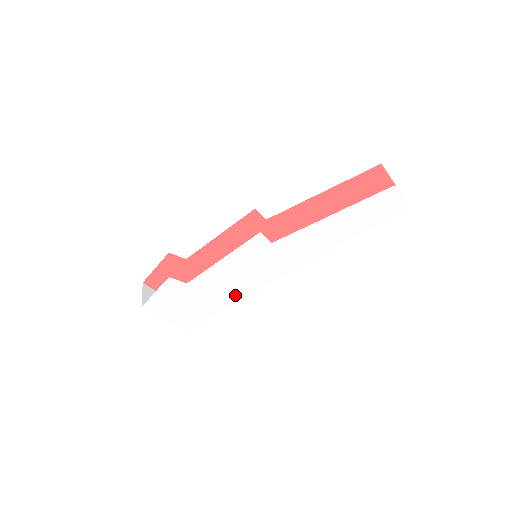
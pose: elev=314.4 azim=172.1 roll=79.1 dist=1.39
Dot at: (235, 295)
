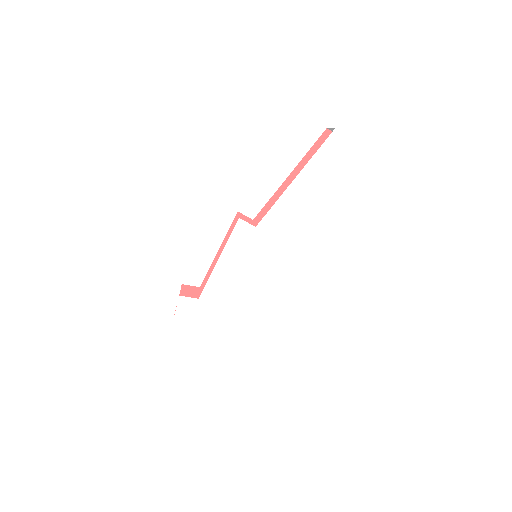
Dot at: (251, 302)
